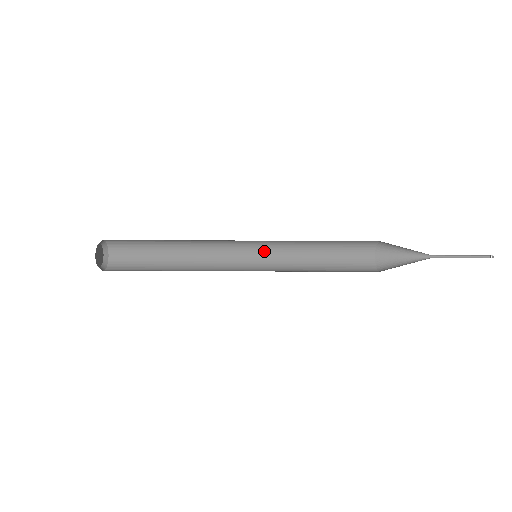
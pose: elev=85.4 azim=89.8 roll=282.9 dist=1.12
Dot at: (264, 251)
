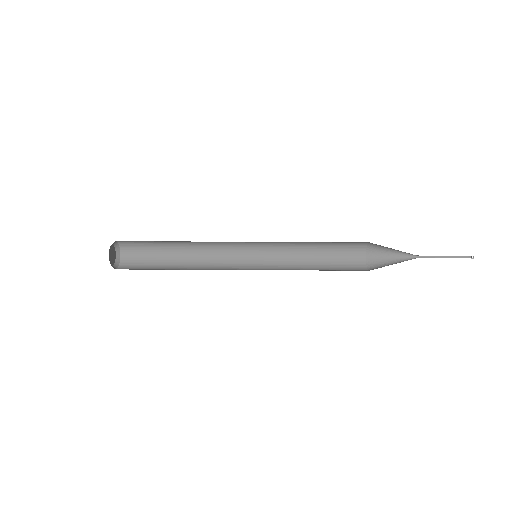
Dot at: (263, 259)
